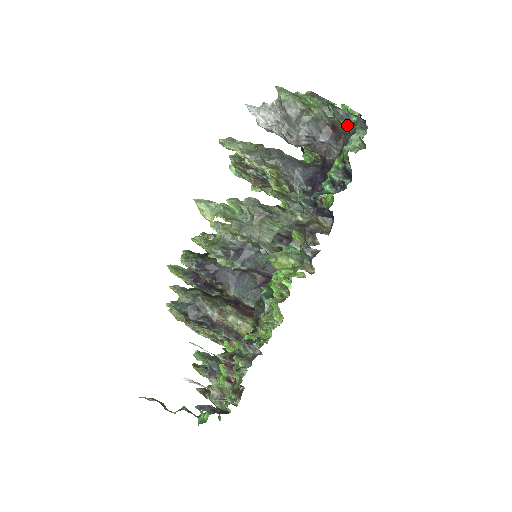
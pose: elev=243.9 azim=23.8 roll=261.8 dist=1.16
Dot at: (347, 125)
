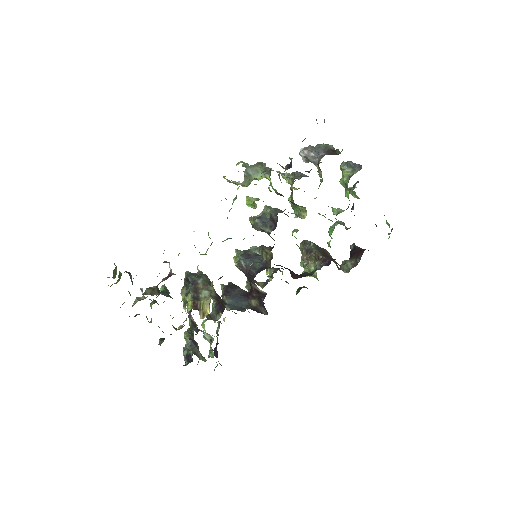
Dot at: (352, 171)
